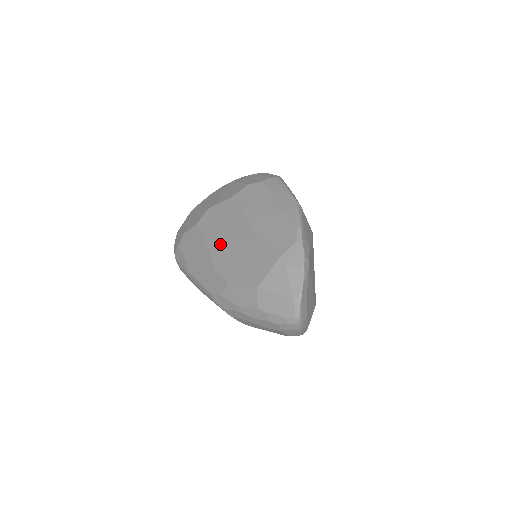
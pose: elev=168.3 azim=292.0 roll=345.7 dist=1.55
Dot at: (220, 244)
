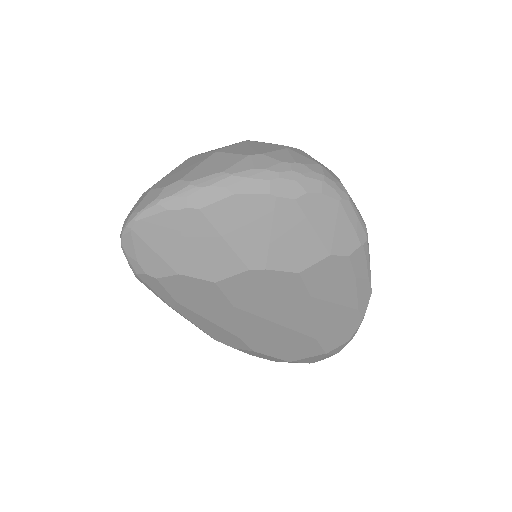
Dot at: (258, 322)
